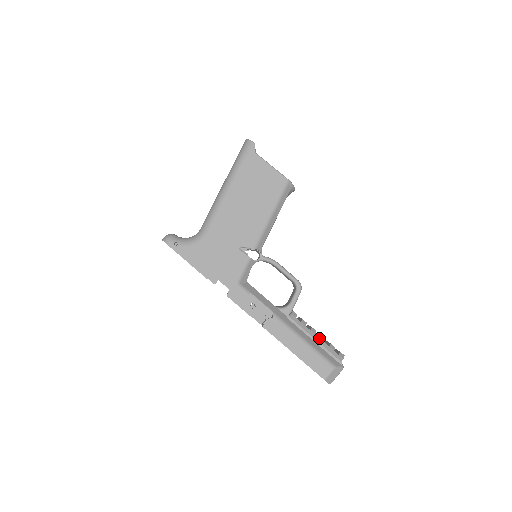
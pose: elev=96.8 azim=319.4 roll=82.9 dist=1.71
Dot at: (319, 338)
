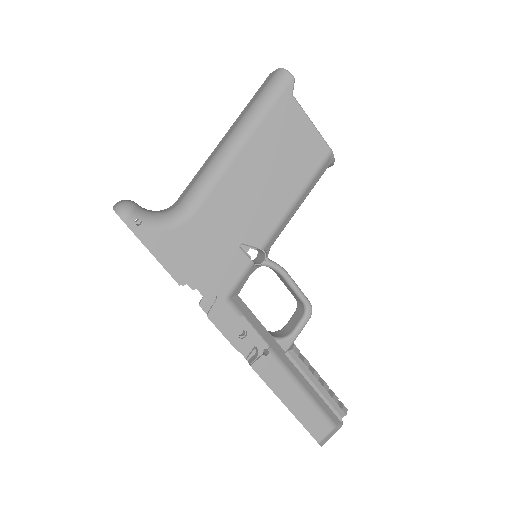
Dot at: (322, 386)
